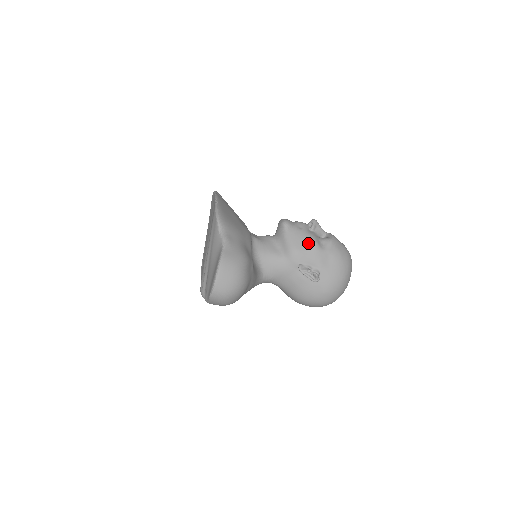
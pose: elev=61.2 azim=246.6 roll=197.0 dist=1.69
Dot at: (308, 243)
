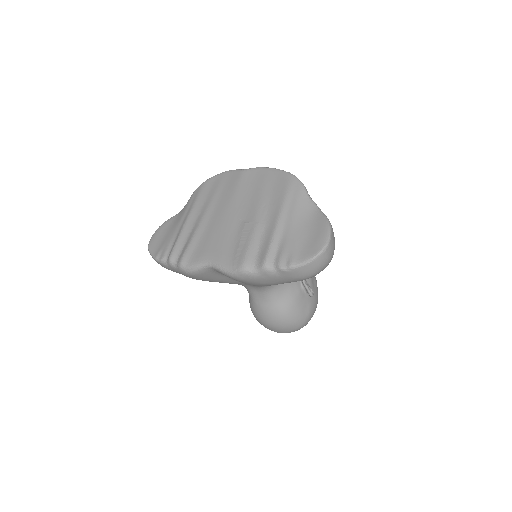
Dot at: occluded
